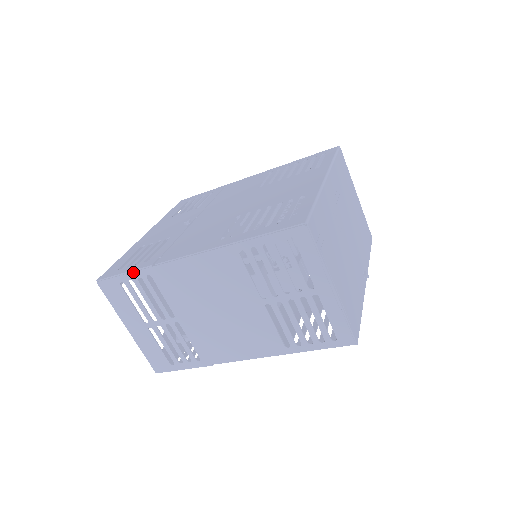
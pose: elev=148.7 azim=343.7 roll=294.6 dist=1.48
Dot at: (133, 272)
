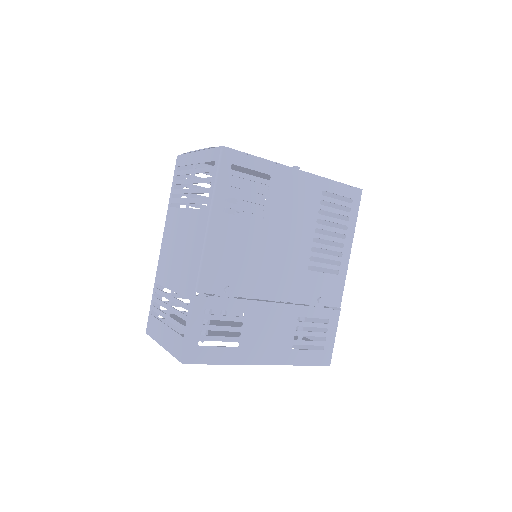
Dot at: (152, 295)
